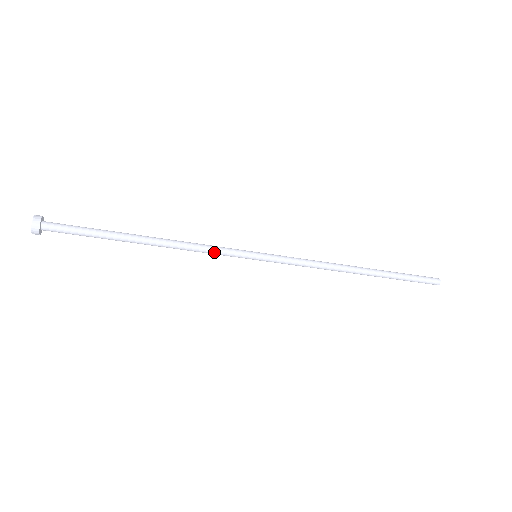
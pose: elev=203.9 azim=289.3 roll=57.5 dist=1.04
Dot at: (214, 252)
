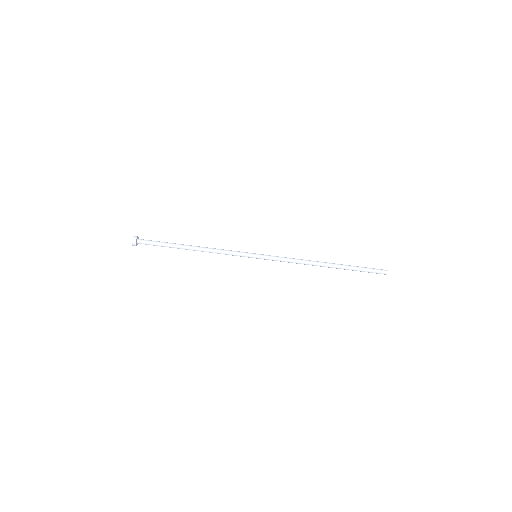
Dot at: (230, 251)
